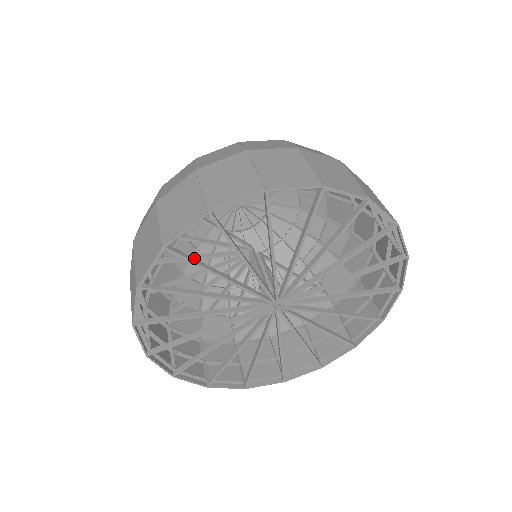
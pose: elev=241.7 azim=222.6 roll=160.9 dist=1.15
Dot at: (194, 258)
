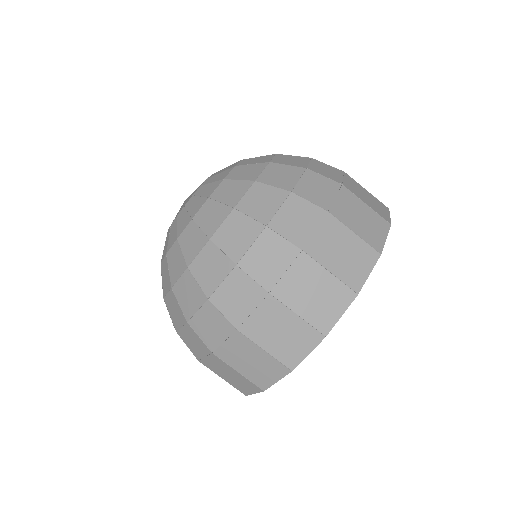
Dot at: occluded
